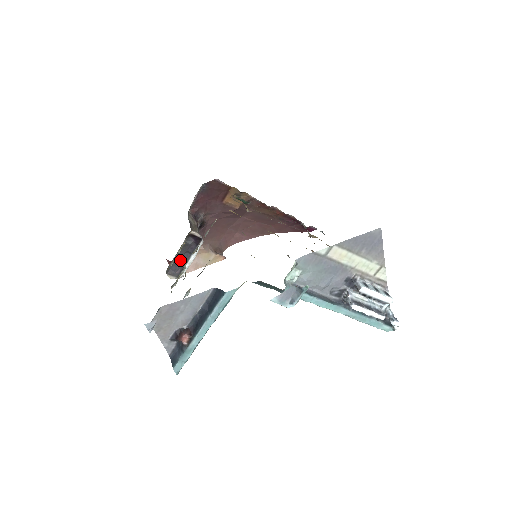
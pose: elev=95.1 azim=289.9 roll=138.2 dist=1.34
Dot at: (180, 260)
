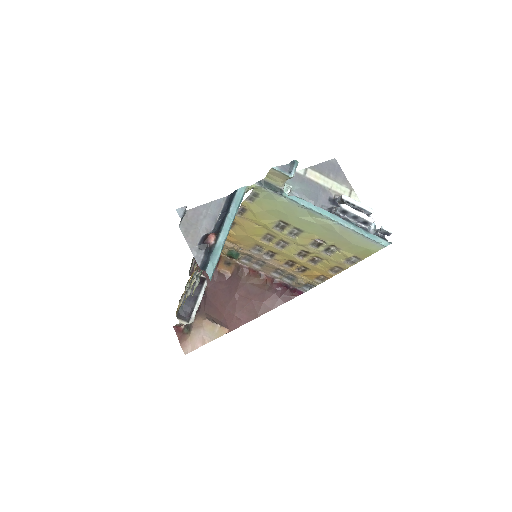
Dot at: (189, 302)
